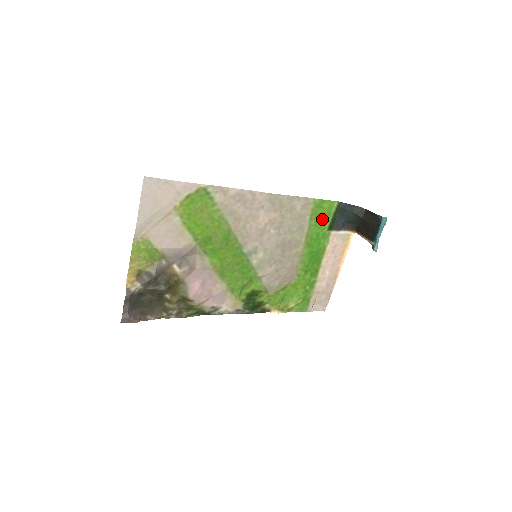
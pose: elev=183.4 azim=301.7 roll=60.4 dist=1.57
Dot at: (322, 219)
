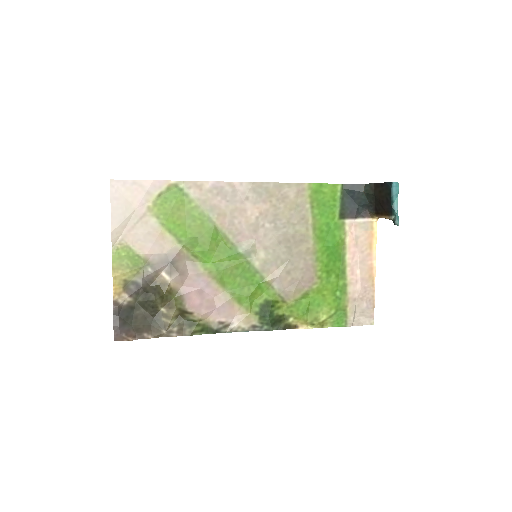
Dot at: (327, 206)
